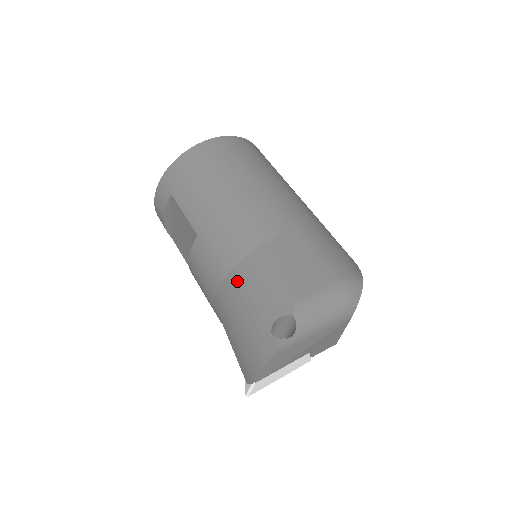
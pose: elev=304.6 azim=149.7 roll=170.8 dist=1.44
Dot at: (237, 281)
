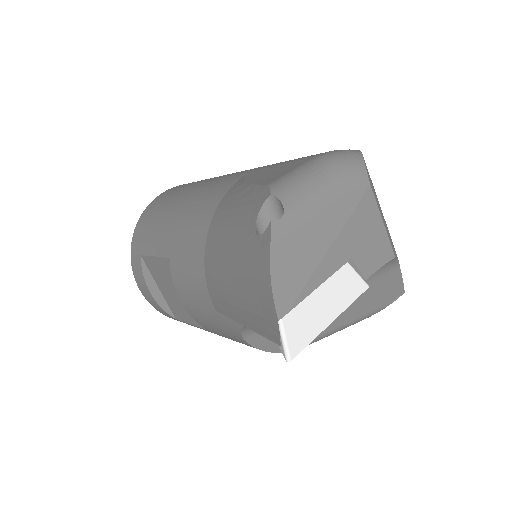
Dot at: (212, 245)
